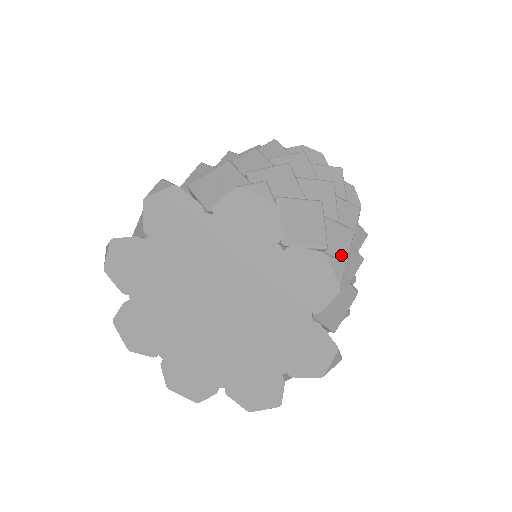
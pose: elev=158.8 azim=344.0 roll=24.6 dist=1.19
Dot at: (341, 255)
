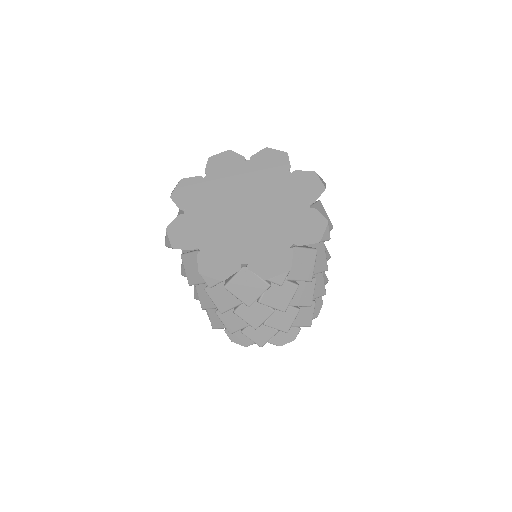
Dot at: (315, 266)
